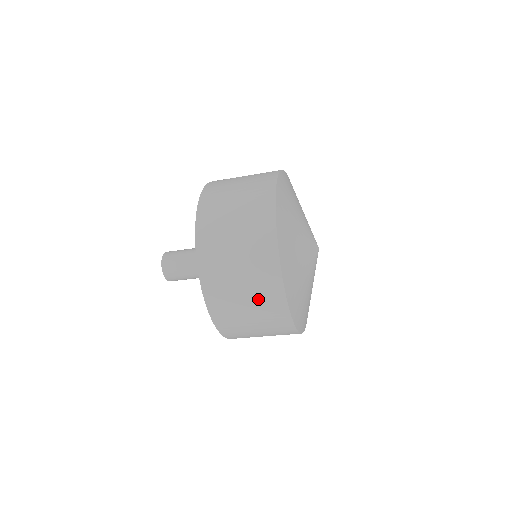
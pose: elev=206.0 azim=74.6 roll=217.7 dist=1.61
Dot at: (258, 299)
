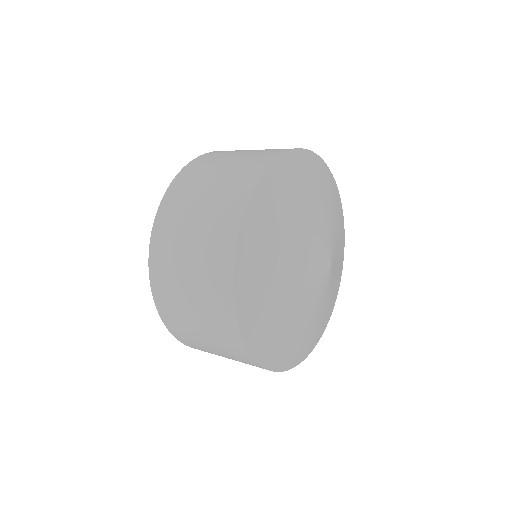
Dot at: (207, 316)
